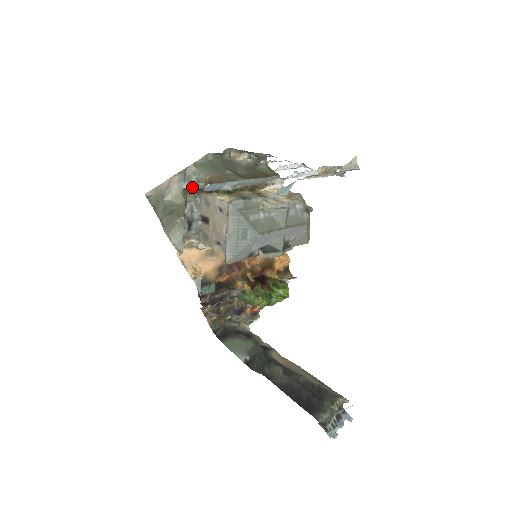
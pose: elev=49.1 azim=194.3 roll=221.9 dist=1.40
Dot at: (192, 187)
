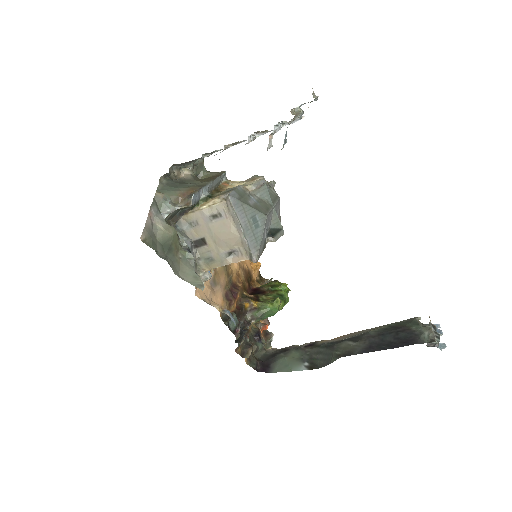
Dot at: (171, 214)
